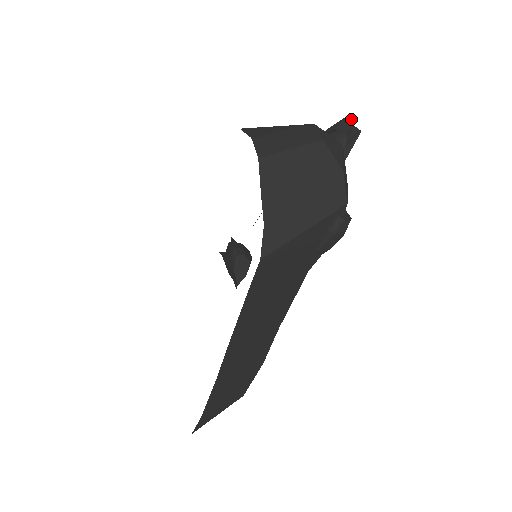
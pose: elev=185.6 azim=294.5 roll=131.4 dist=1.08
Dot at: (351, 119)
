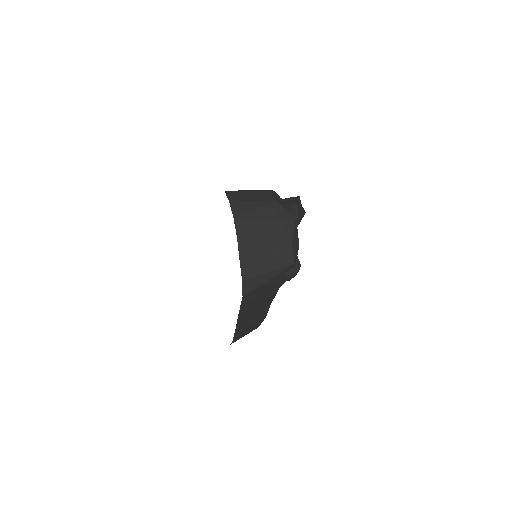
Dot at: (300, 200)
